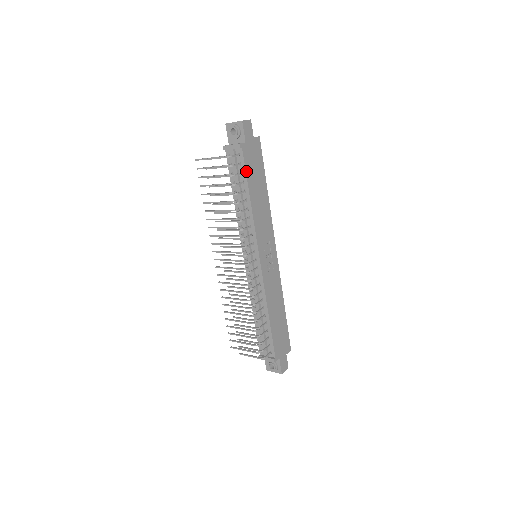
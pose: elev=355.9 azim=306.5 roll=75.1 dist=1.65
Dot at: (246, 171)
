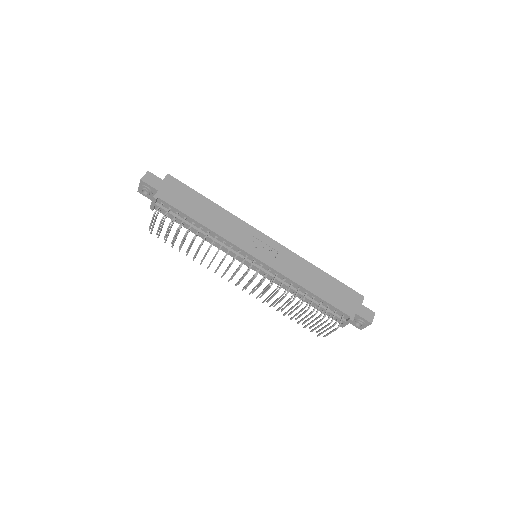
Dot at: (178, 209)
